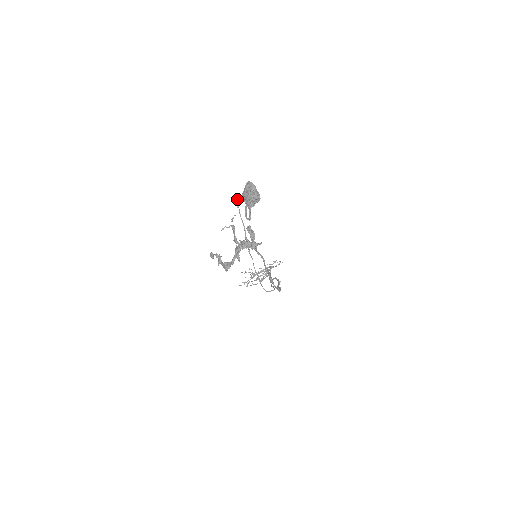
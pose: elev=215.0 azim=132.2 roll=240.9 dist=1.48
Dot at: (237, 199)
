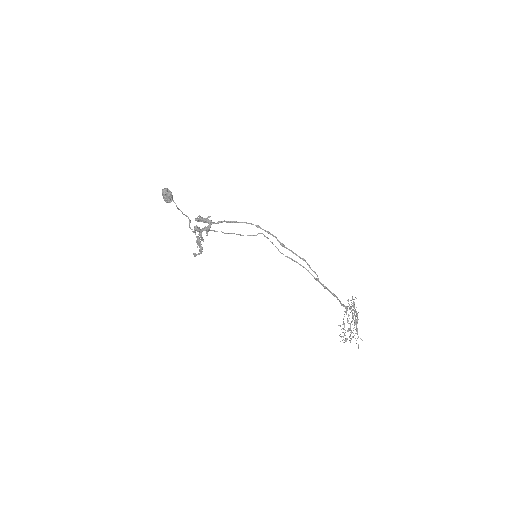
Dot at: (189, 227)
